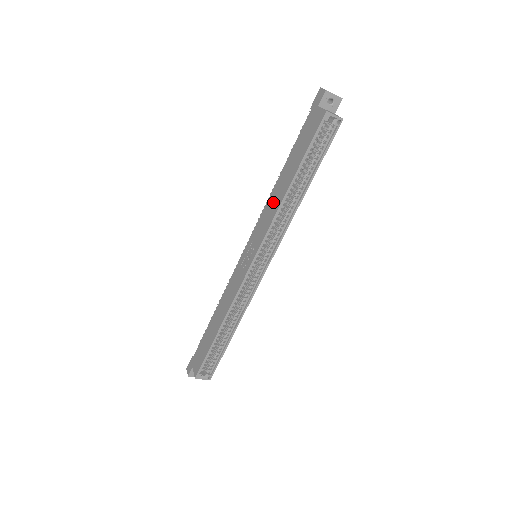
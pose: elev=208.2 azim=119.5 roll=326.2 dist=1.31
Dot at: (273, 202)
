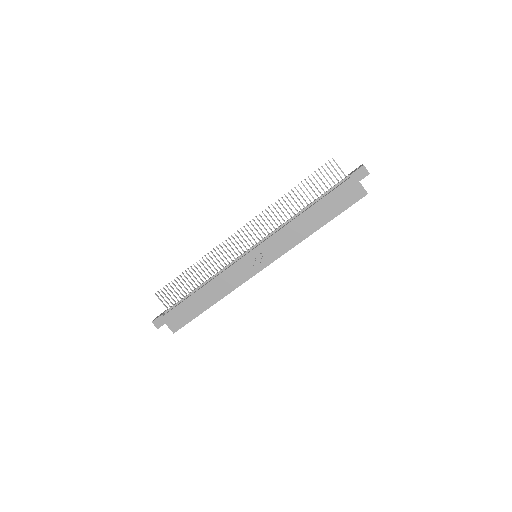
Dot at: (295, 232)
